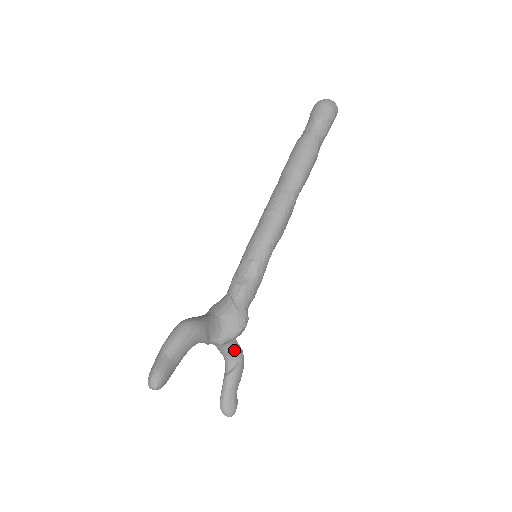
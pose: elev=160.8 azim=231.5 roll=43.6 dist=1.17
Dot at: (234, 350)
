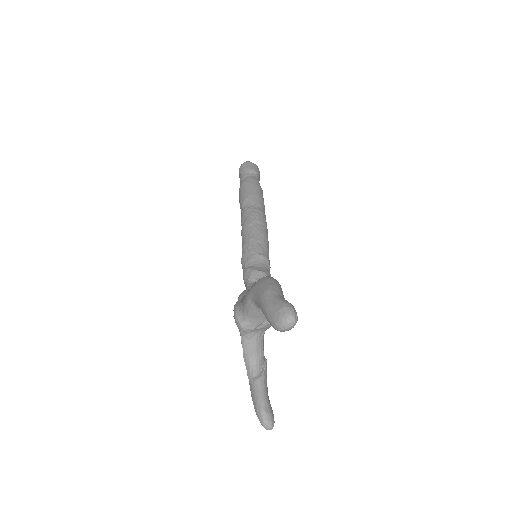
Dot at: (263, 345)
